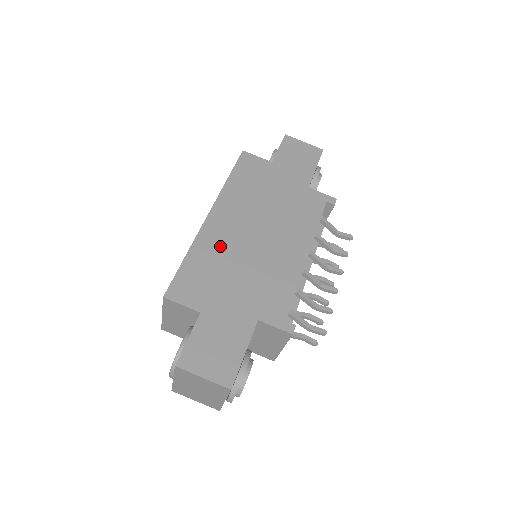
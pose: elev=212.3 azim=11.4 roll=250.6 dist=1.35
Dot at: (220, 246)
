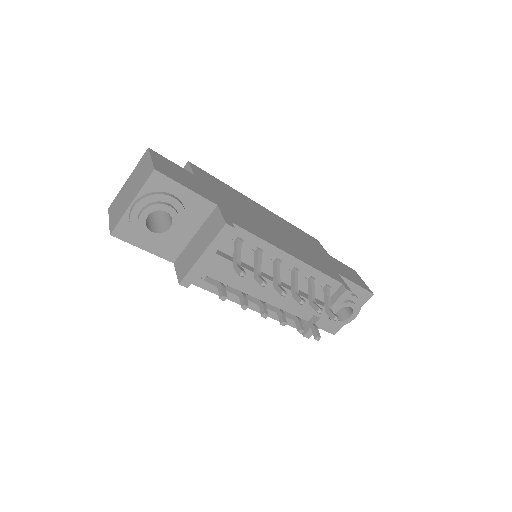
Dot at: (247, 203)
